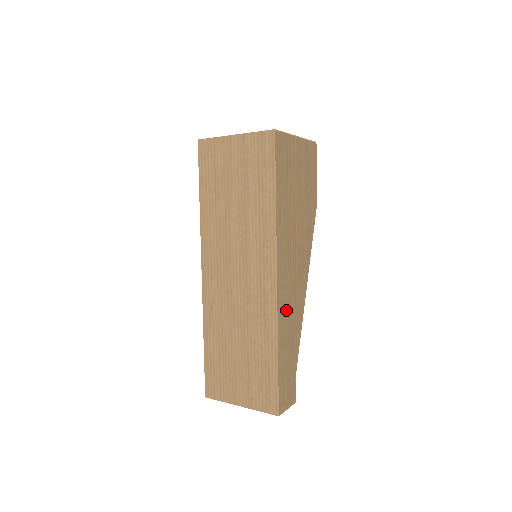
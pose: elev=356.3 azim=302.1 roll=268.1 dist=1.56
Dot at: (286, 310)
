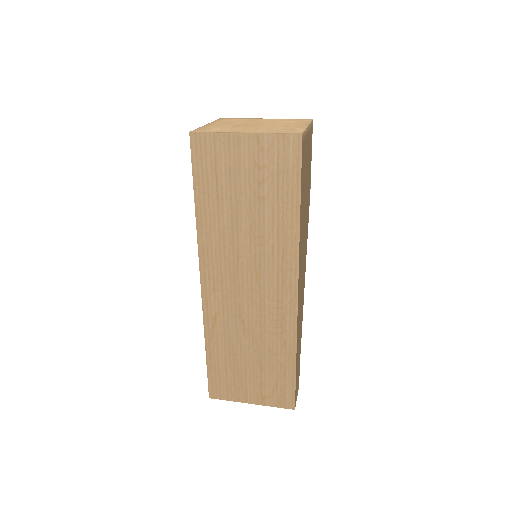
Dot at: (299, 315)
